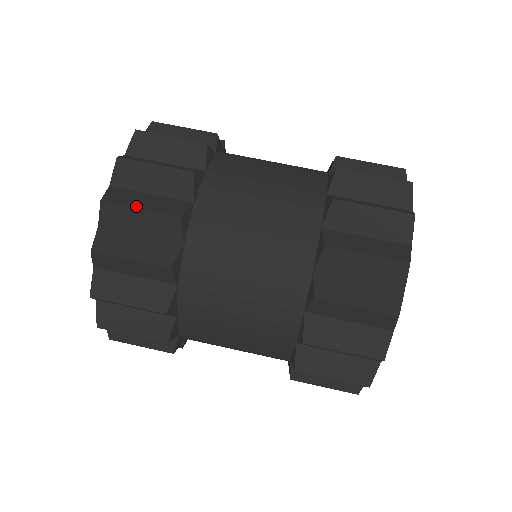
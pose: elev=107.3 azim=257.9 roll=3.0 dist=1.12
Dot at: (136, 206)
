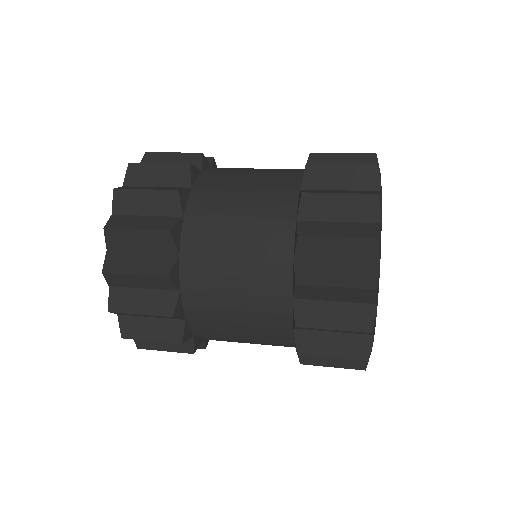
Dot at: (142, 189)
